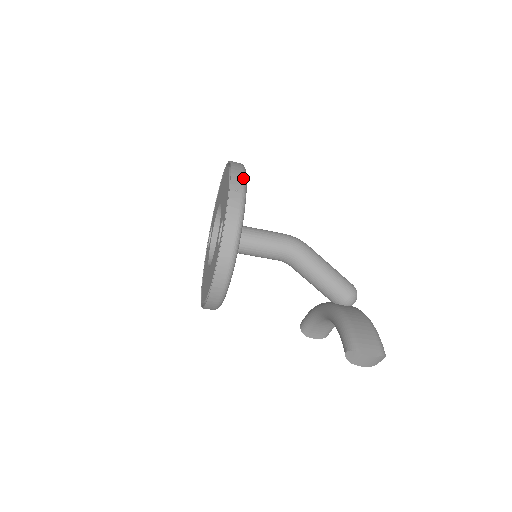
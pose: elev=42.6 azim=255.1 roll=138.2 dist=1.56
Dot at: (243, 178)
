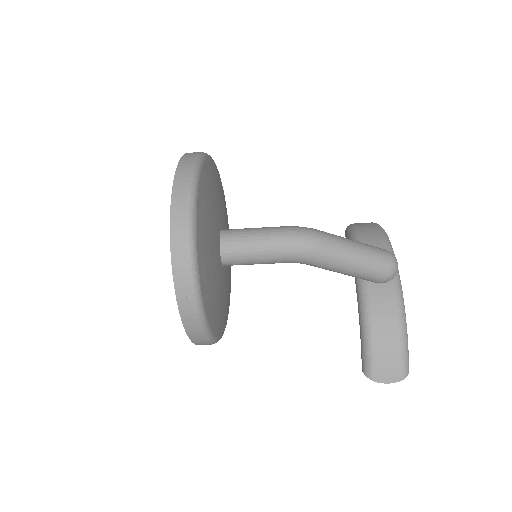
Dot at: (190, 272)
